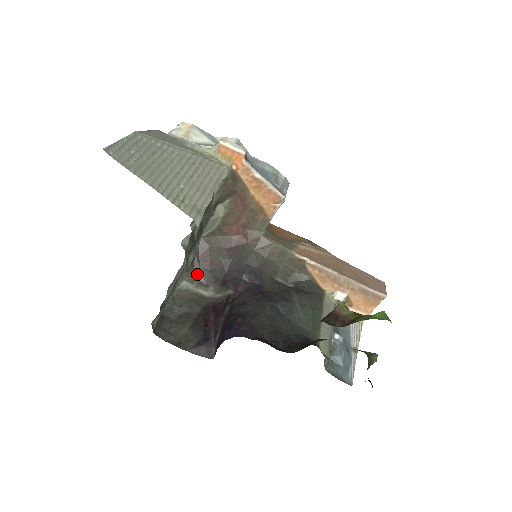
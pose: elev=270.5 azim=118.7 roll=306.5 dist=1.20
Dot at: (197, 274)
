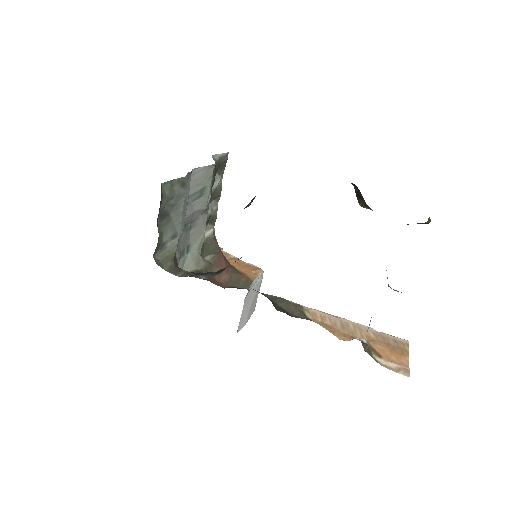
Dot at: (183, 270)
